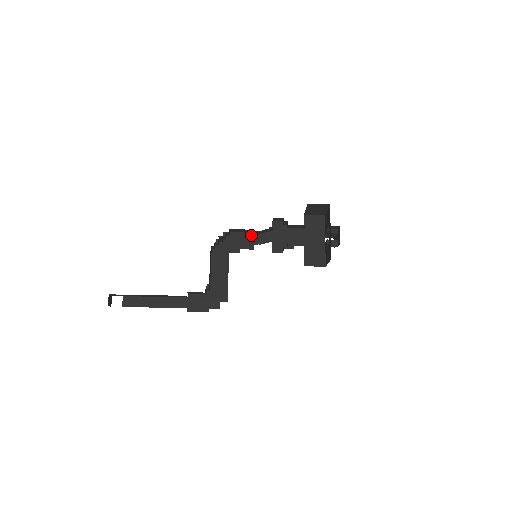
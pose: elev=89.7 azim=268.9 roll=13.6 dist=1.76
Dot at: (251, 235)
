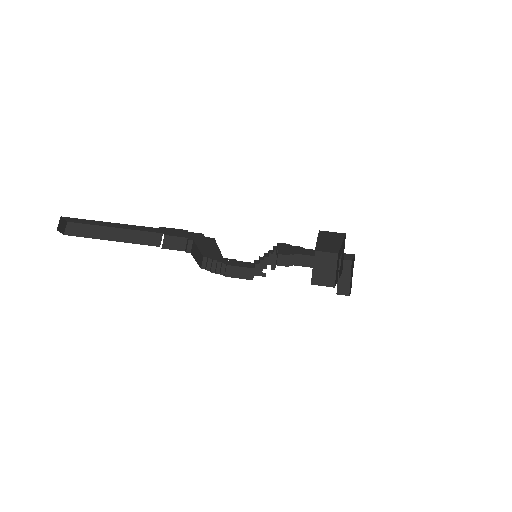
Dot at: (249, 279)
